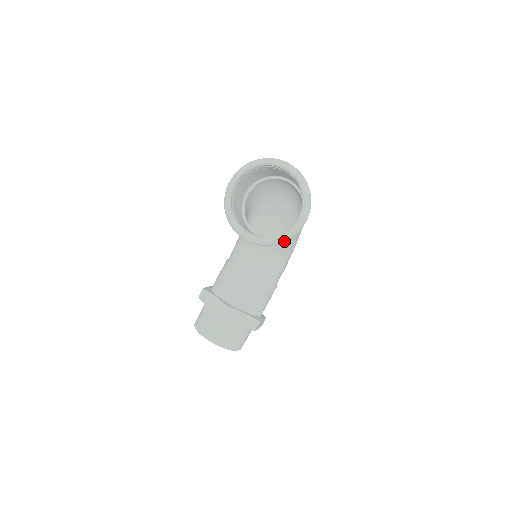
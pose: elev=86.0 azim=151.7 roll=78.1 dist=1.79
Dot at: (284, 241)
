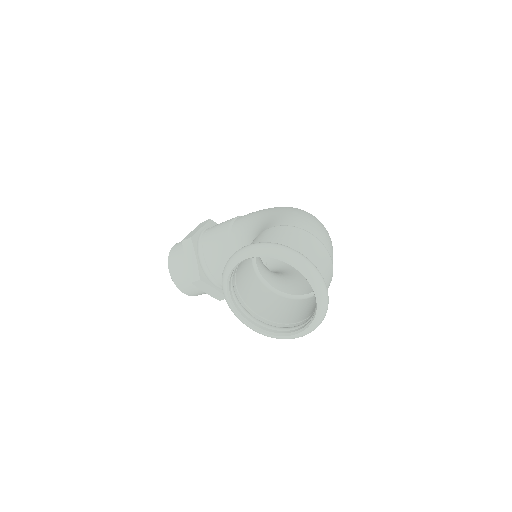
Dot at: occluded
